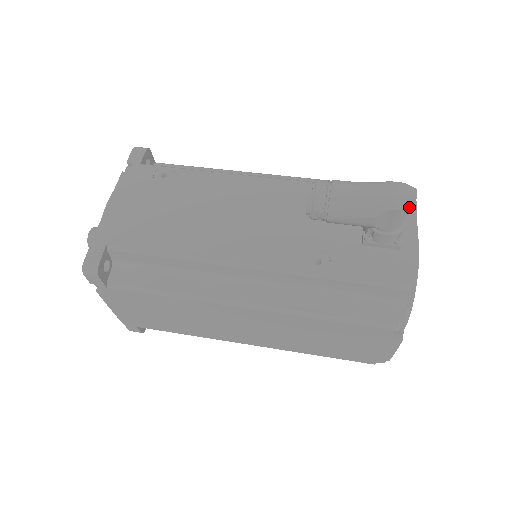
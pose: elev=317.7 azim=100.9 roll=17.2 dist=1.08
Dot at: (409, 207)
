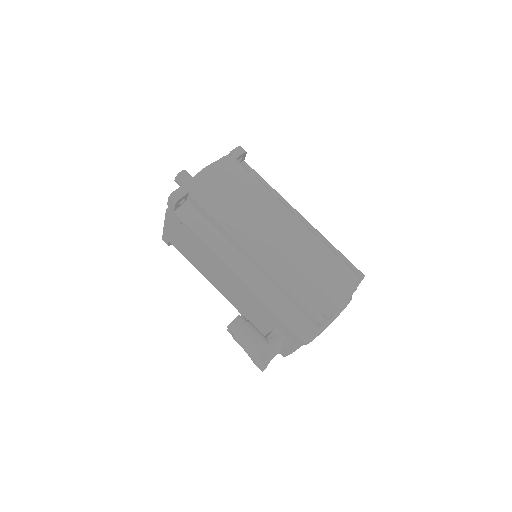
Dot at: occluded
